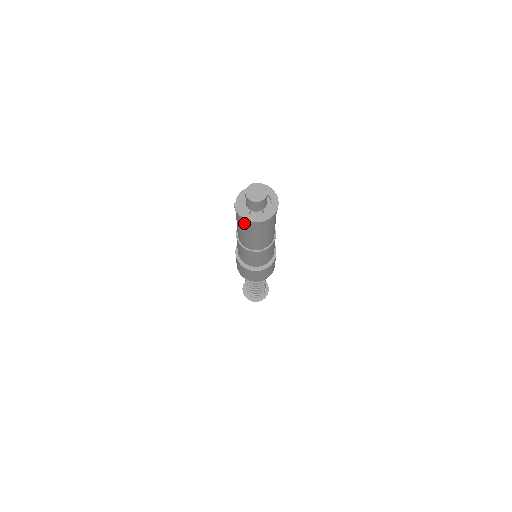
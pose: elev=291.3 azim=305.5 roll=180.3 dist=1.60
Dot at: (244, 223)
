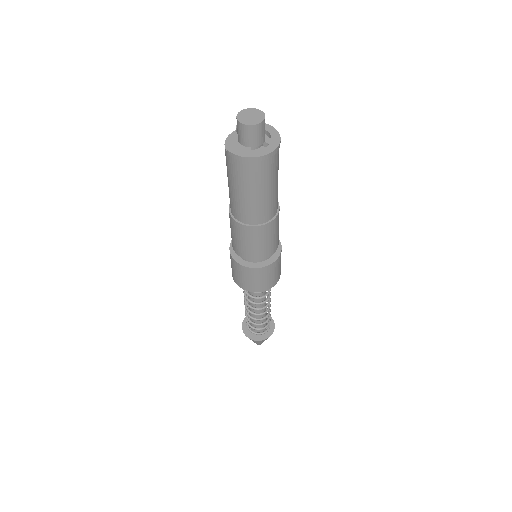
Dot at: (249, 169)
